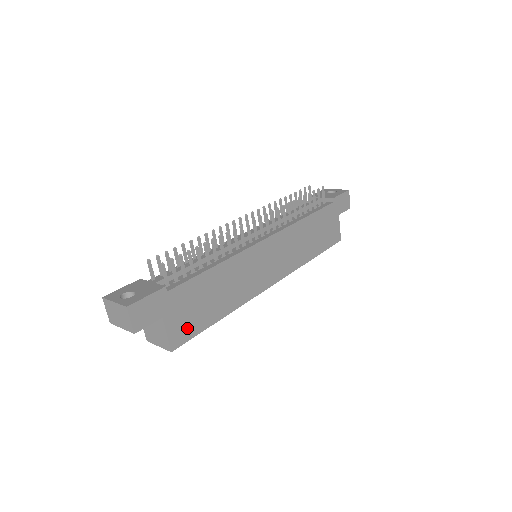
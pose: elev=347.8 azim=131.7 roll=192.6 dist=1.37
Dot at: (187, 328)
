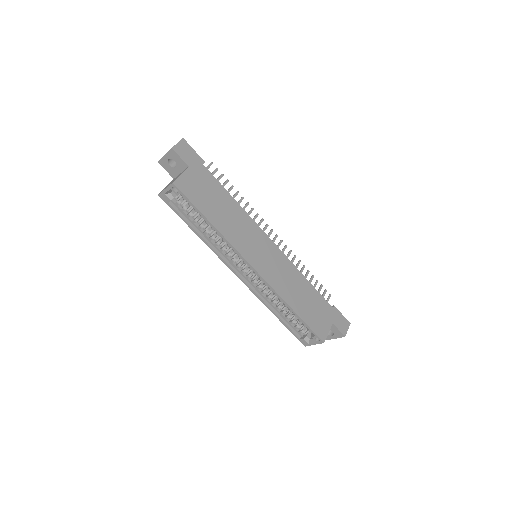
Dot at: (191, 191)
